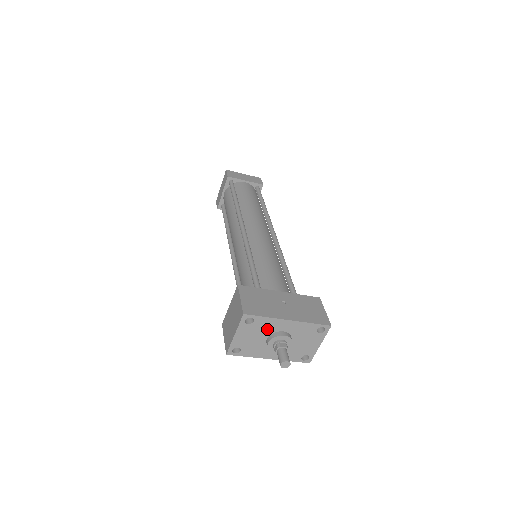
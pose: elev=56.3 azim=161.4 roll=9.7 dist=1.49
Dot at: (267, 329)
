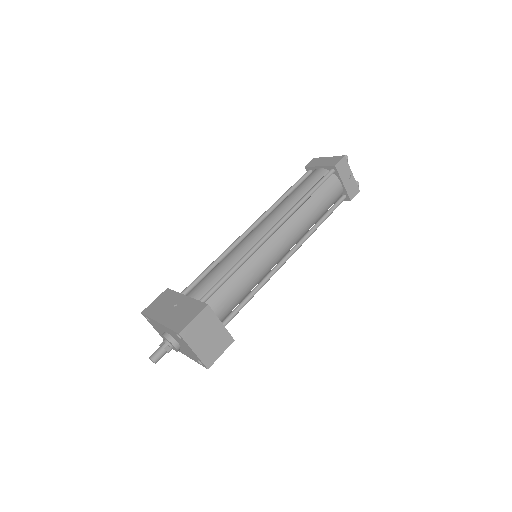
Dot at: (160, 328)
